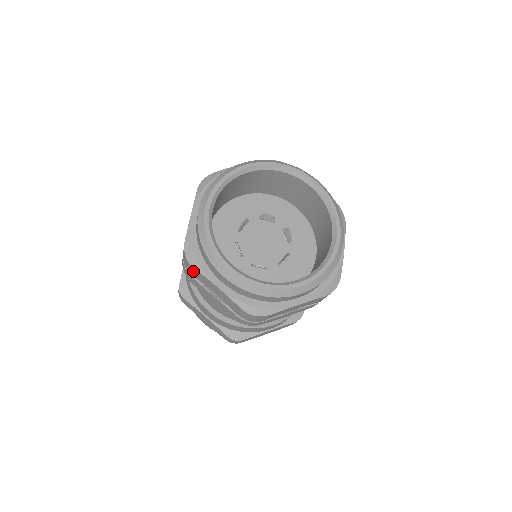
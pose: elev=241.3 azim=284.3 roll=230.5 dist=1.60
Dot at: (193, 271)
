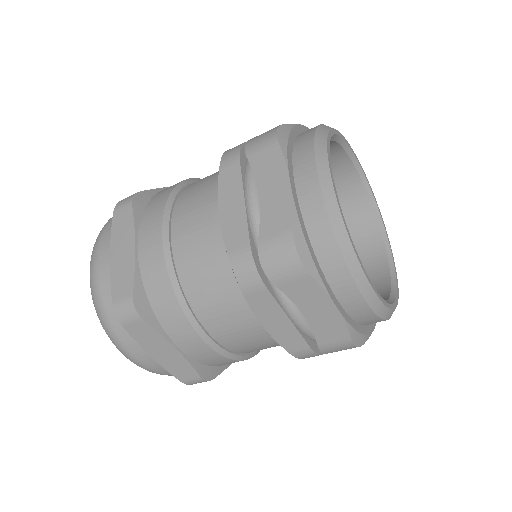
Dot at: (266, 149)
